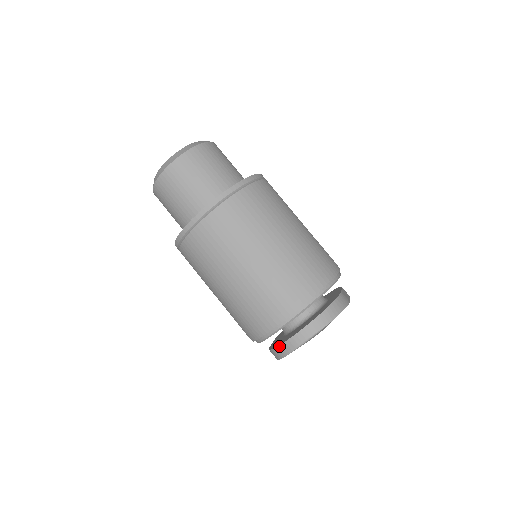
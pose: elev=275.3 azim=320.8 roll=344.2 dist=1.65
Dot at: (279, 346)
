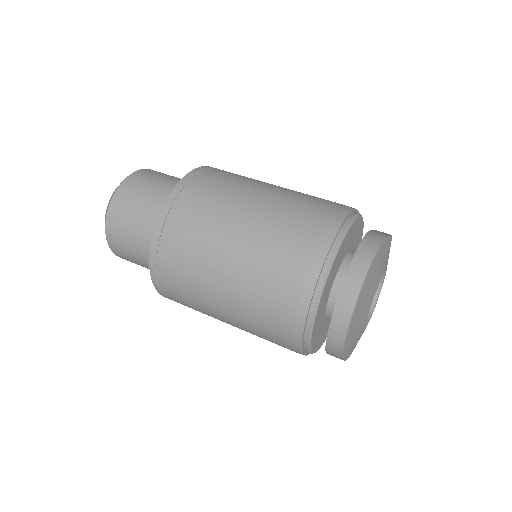
Dot at: (327, 339)
